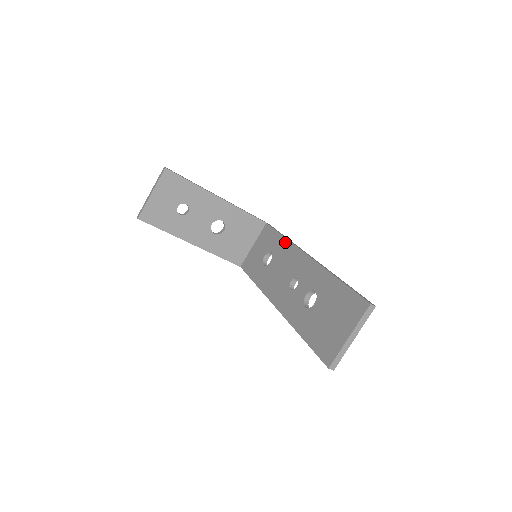
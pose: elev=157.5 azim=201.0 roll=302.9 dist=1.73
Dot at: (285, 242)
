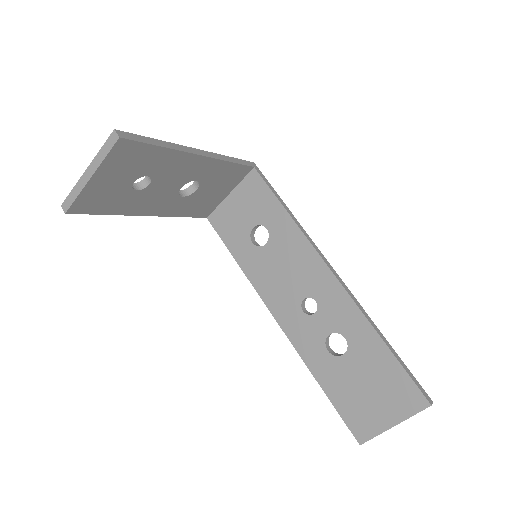
Dot at: (293, 228)
